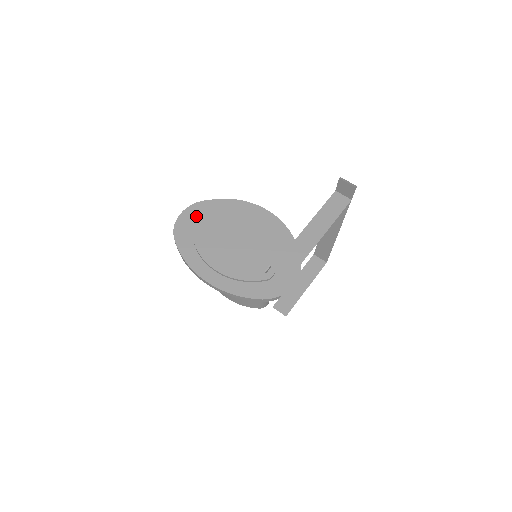
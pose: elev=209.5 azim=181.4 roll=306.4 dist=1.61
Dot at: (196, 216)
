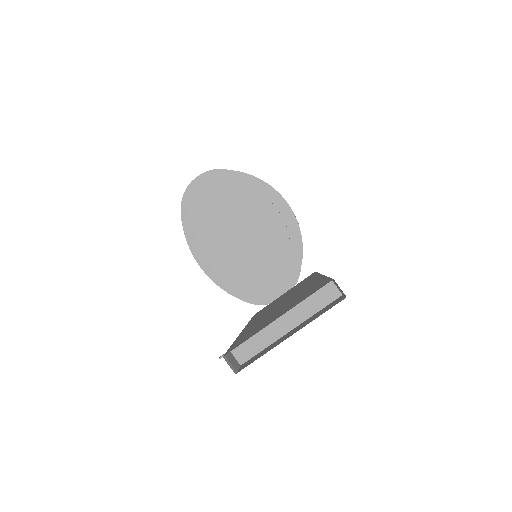
Dot at: (209, 188)
